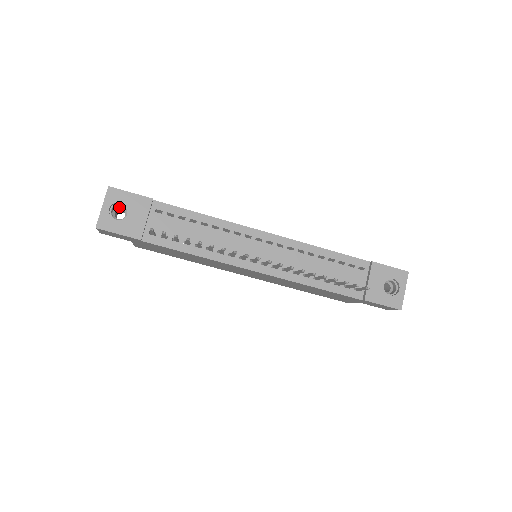
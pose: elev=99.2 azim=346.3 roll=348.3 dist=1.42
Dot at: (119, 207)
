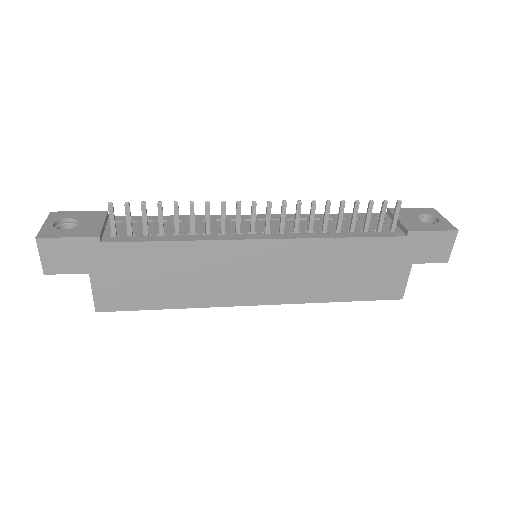
Dot at: occluded
